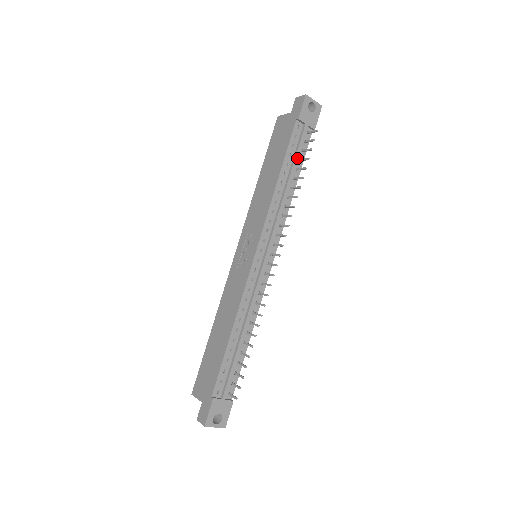
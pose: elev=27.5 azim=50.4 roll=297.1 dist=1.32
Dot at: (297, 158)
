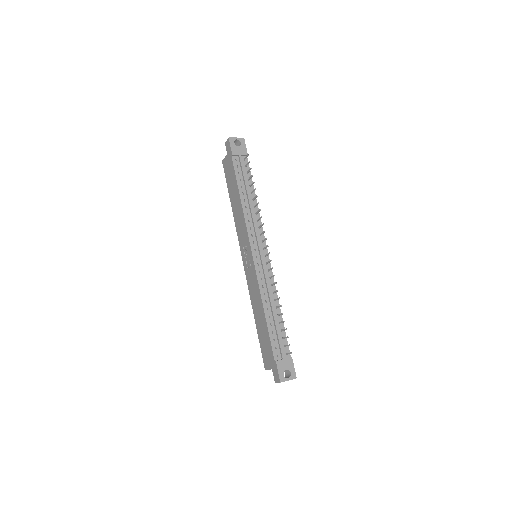
Dot at: (246, 179)
